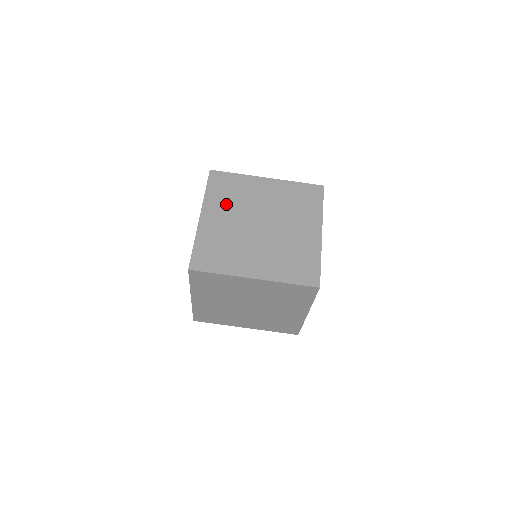
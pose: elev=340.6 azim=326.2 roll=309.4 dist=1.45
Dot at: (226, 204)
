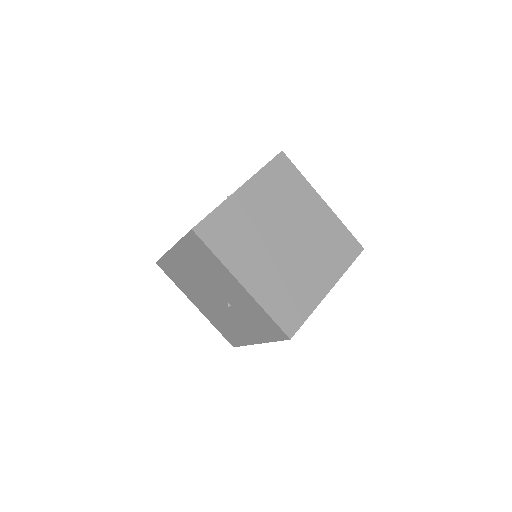
Dot at: occluded
